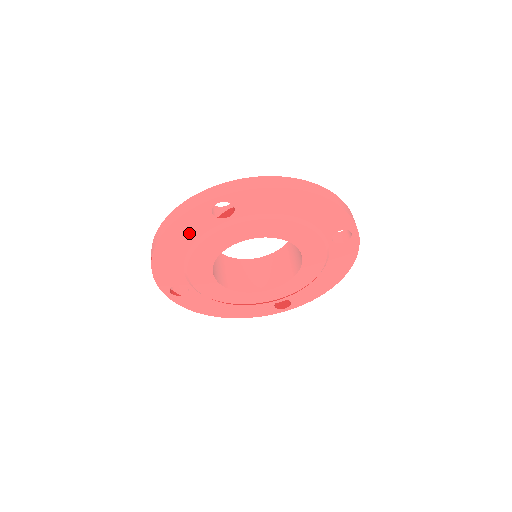
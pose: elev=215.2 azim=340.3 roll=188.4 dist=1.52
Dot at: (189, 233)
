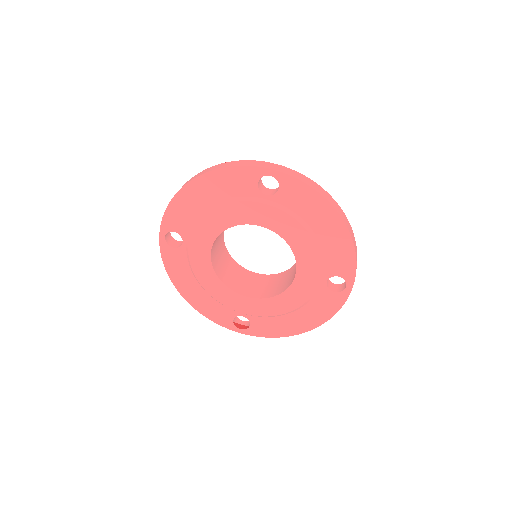
Dot at: (227, 187)
